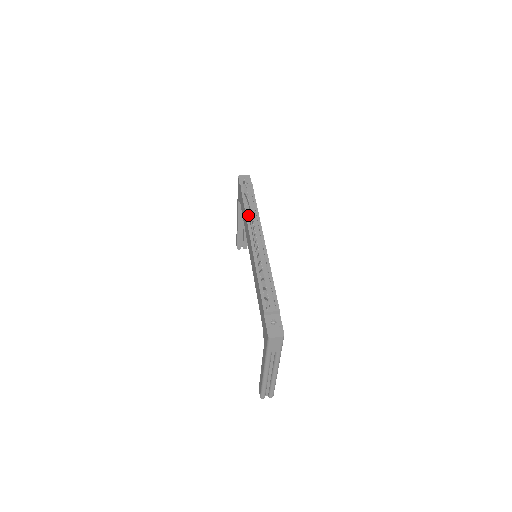
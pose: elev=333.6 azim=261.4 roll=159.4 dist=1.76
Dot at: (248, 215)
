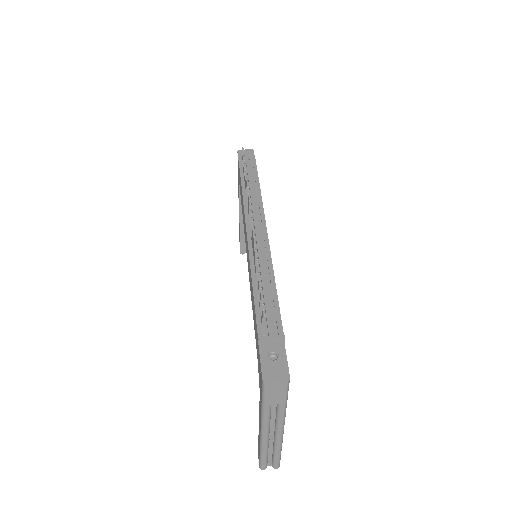
Dot at: (246, 198)
